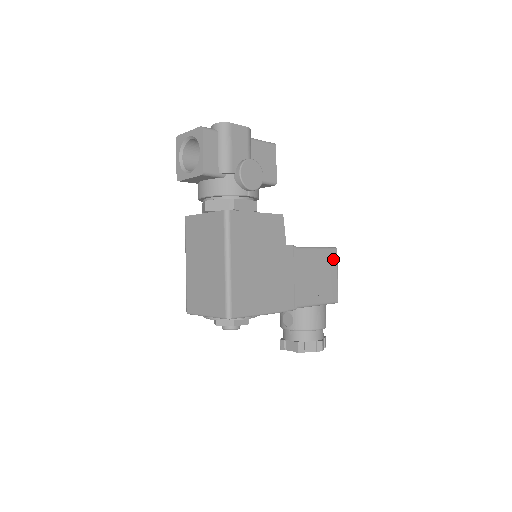
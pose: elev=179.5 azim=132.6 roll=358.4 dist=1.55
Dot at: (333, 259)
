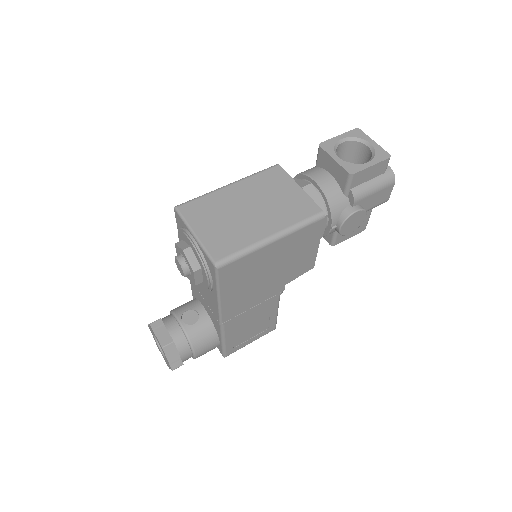
Dot at: (267, 331)
